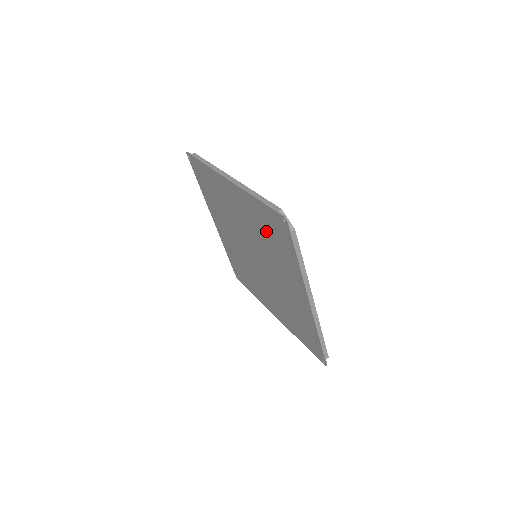
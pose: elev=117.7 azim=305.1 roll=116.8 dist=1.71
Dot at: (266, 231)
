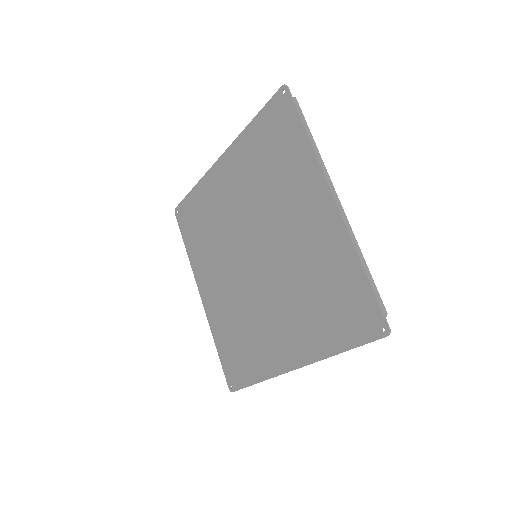
Dot at: (265, 158)
